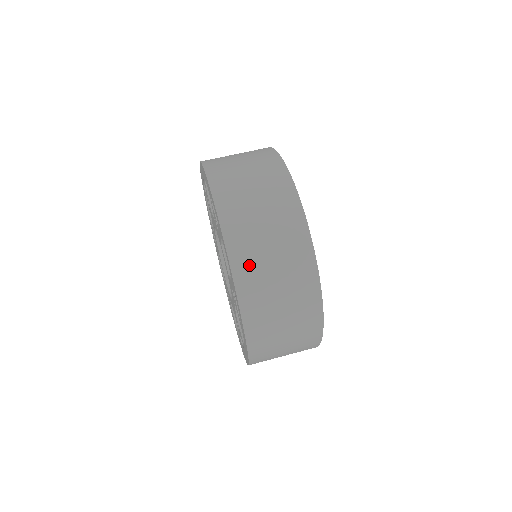
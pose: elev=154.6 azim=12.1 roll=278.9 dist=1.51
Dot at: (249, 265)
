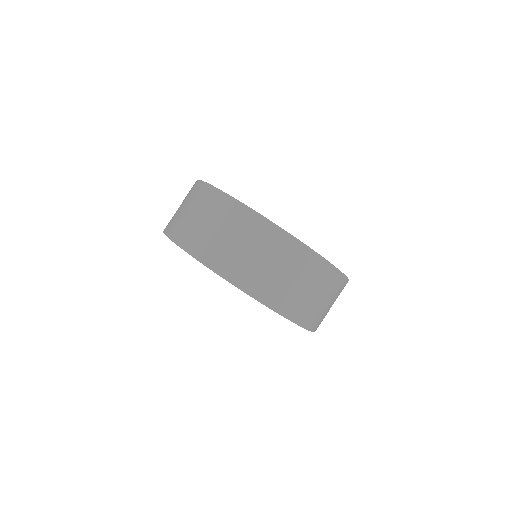
Dot at: (270, 290)
